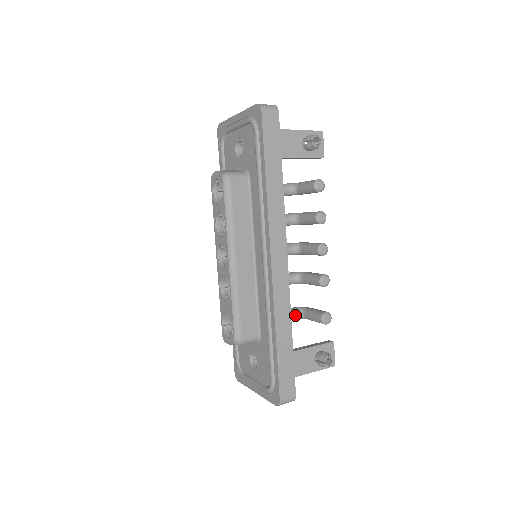
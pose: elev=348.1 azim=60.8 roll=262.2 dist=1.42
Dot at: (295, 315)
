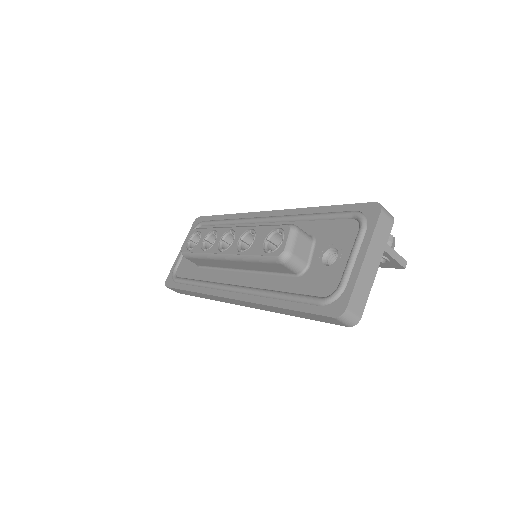
Dot at: occluded
